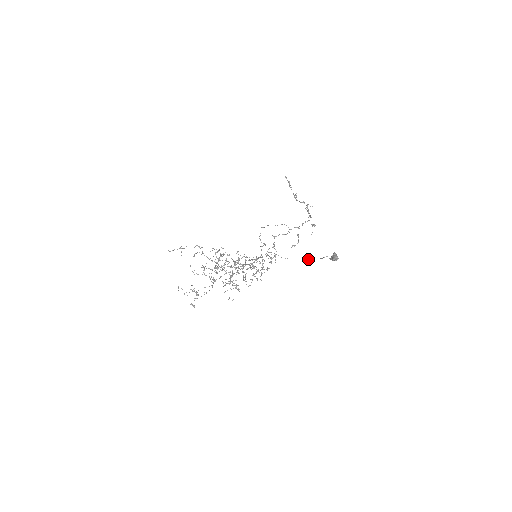
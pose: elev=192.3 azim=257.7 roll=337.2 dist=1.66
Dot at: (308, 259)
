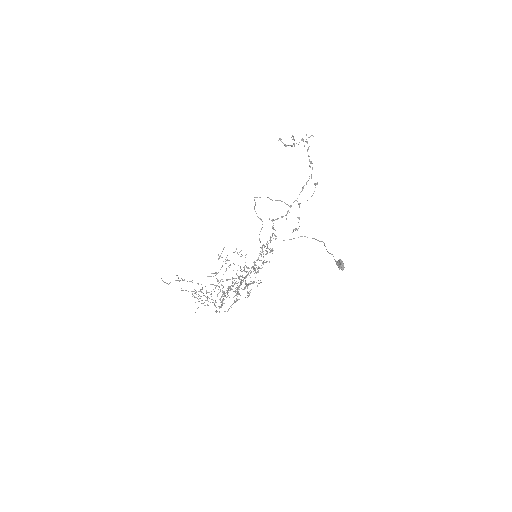
Dot at: occluded
